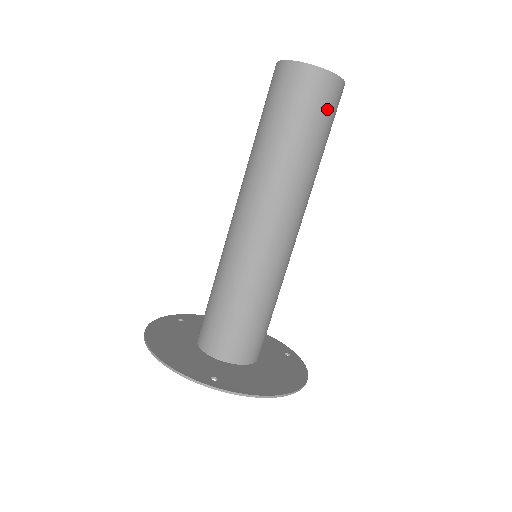
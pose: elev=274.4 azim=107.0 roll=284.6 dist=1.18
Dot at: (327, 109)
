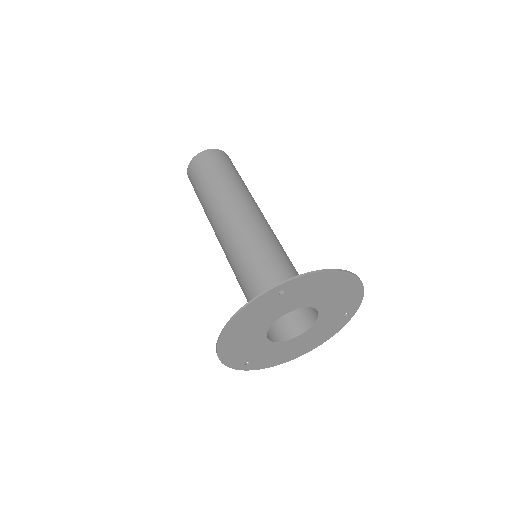
Dot at: (227, 162)
